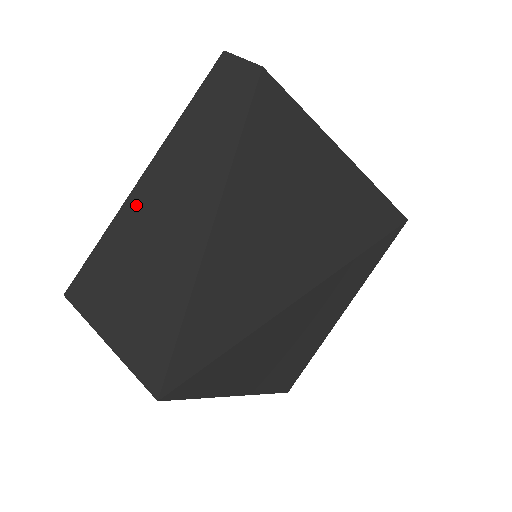
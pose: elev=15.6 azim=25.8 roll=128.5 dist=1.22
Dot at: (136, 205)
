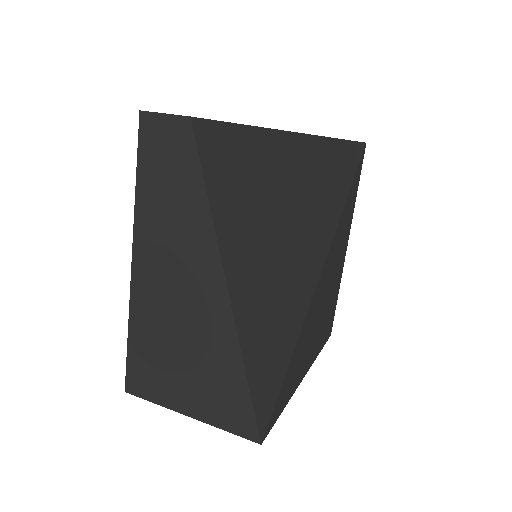
Dot at: (143, 293)
